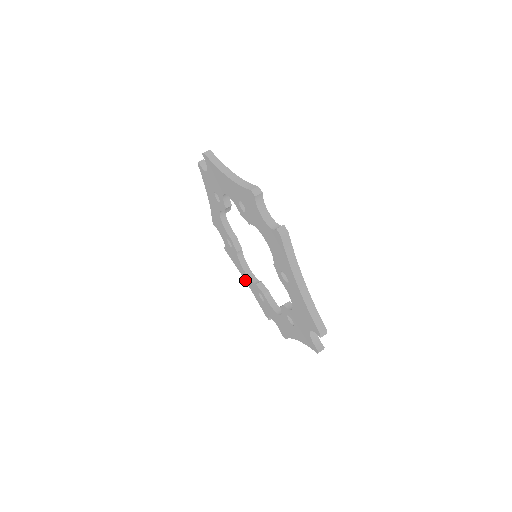
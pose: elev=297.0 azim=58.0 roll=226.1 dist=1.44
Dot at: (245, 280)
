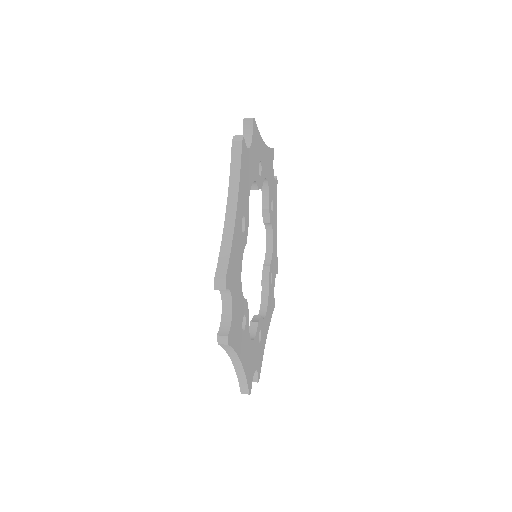
Dot at: occluded
